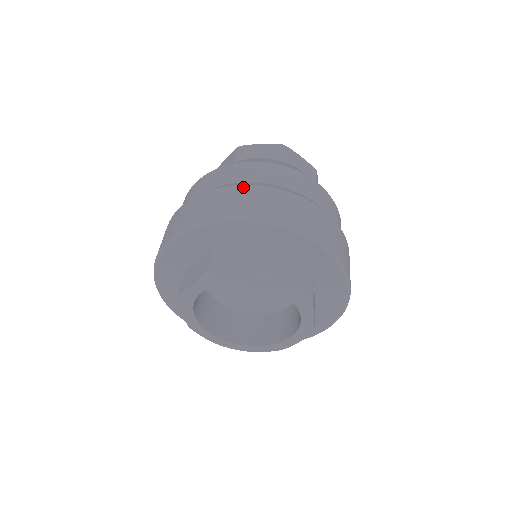
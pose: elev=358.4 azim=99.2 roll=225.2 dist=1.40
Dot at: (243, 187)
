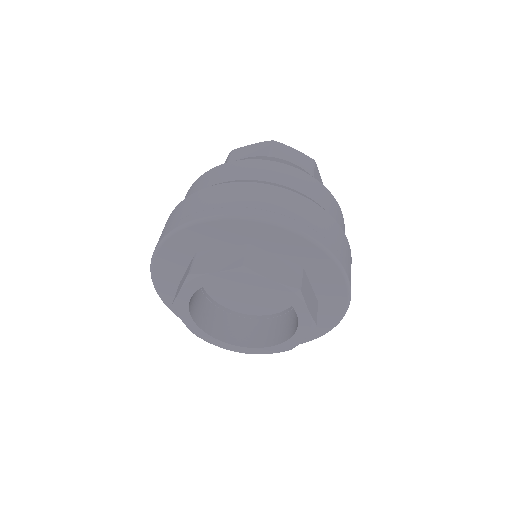
Dot at: (216, 187)
